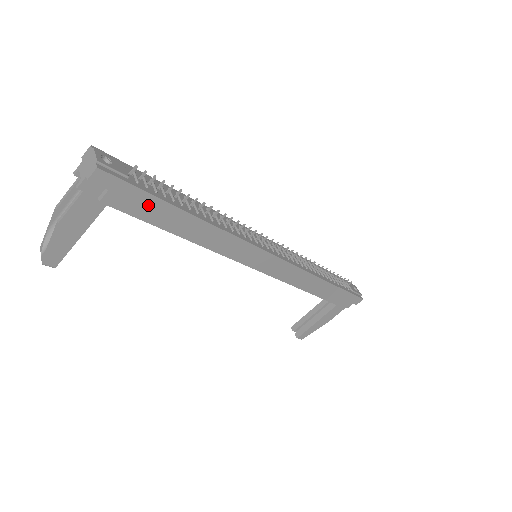
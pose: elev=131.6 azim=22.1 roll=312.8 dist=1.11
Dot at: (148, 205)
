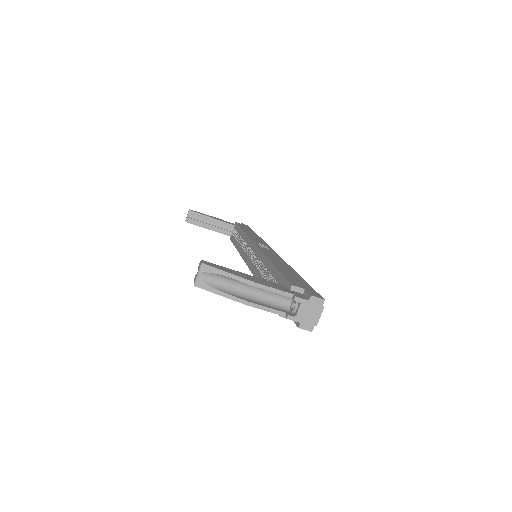
Dot at: occluded
